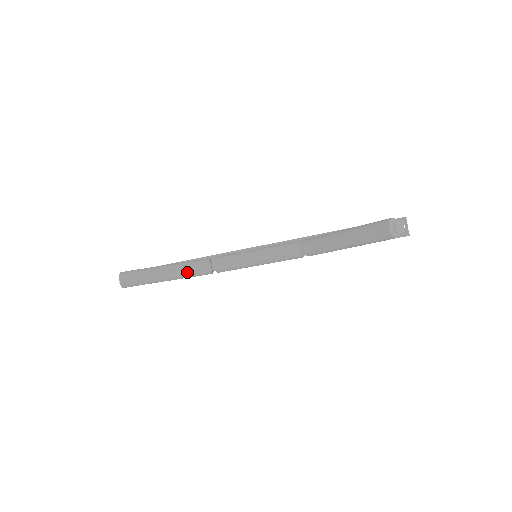
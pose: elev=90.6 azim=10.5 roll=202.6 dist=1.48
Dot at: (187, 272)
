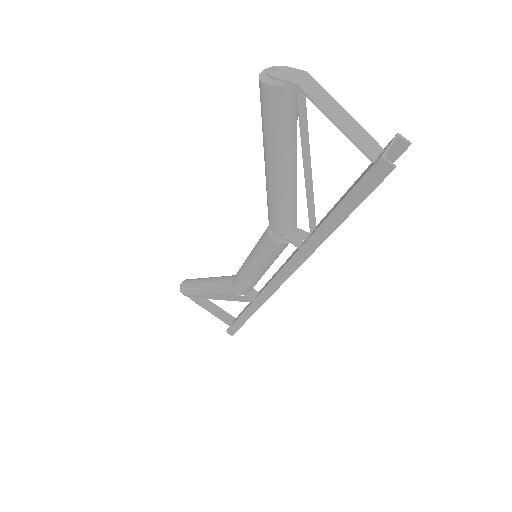
Dot at: (216, 282)
